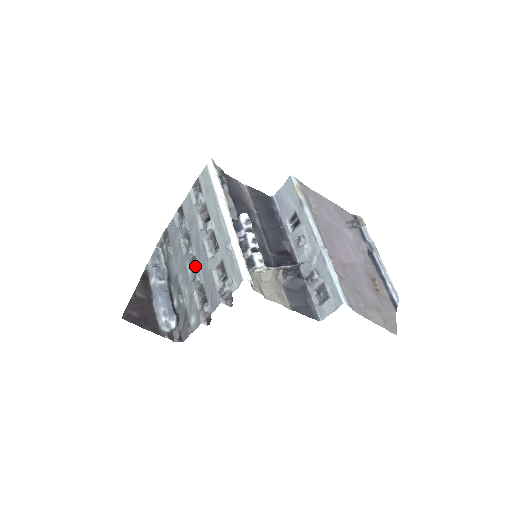
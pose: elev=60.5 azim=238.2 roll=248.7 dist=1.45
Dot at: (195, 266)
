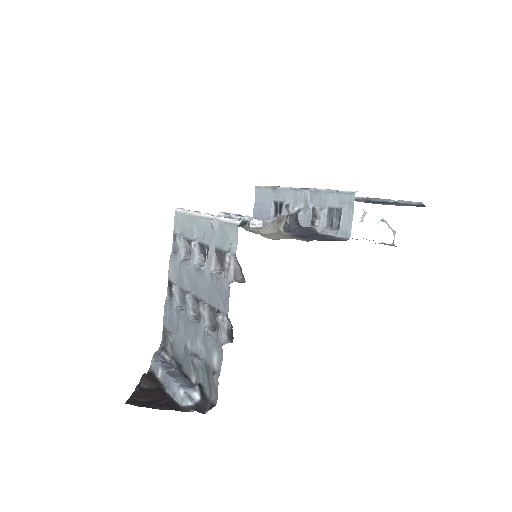
Dot at: (199, 315)
